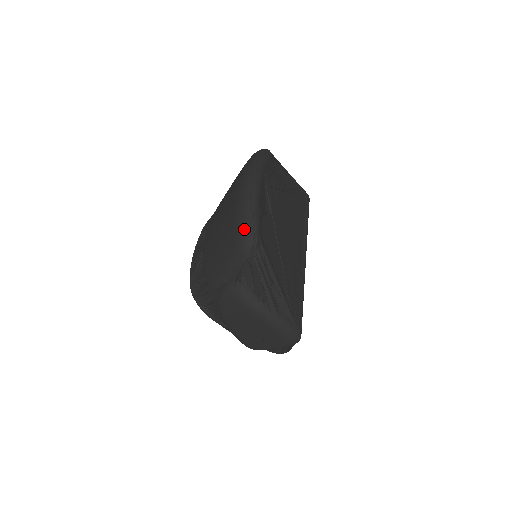
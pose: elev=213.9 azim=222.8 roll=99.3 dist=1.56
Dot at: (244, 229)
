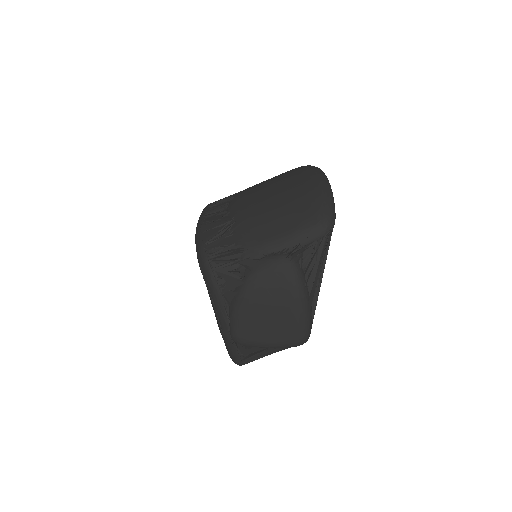
Dot at: (328, 211)
